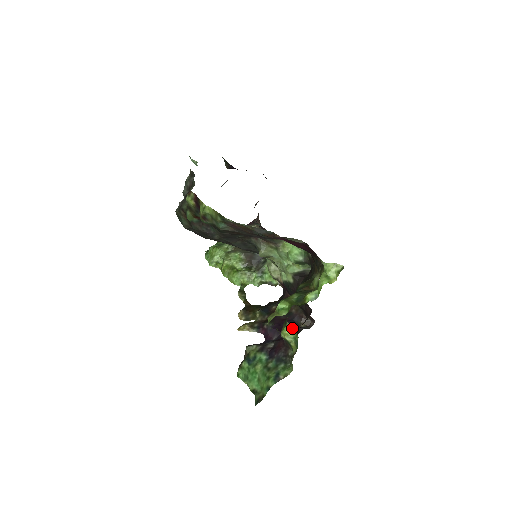
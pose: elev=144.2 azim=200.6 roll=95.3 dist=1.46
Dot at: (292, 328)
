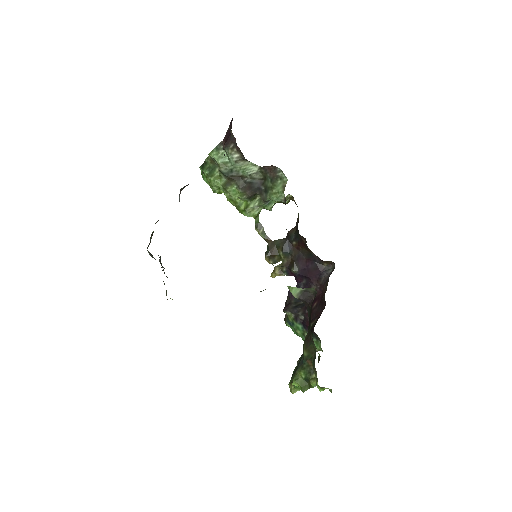
Dot at: occluded
